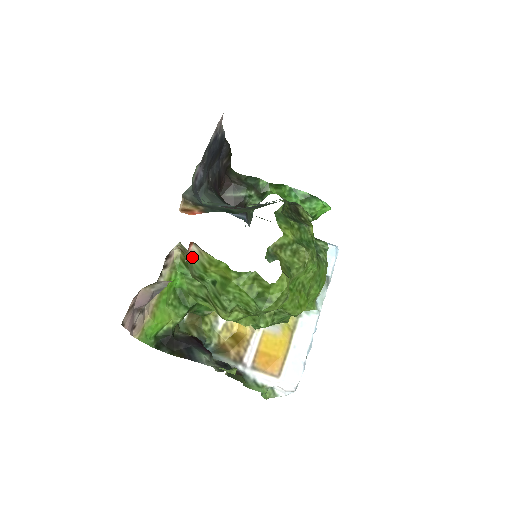
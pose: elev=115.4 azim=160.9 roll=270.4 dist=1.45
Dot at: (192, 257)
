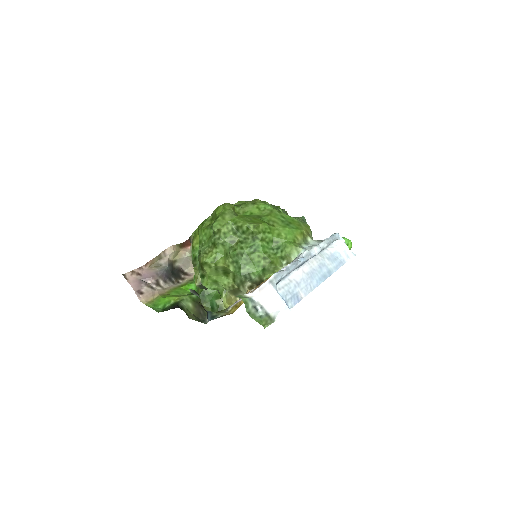
Dot at: (191, 253)
